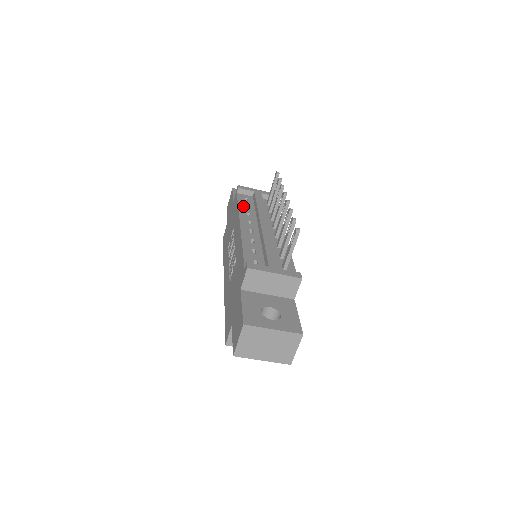
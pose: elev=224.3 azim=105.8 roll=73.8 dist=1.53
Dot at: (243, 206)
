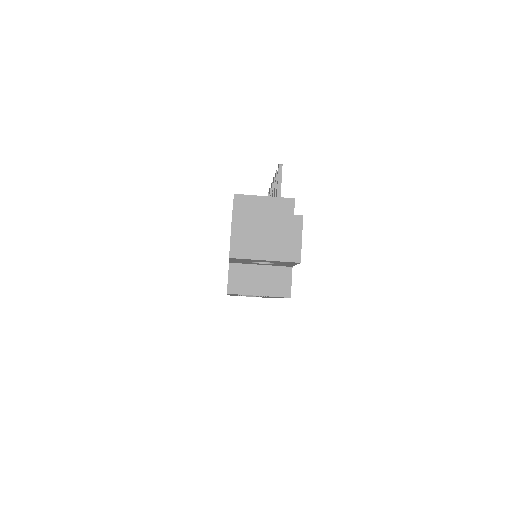
Dot at: occluded
